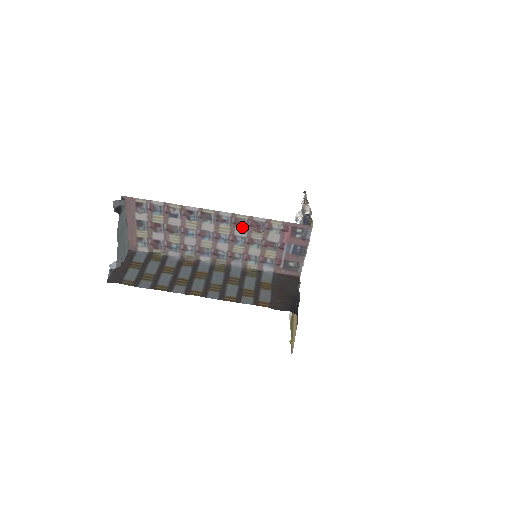
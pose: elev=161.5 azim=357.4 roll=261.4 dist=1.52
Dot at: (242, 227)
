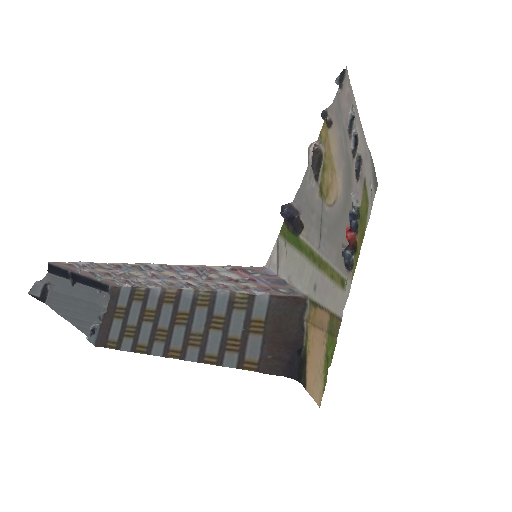
Dot at: (182, 273)
